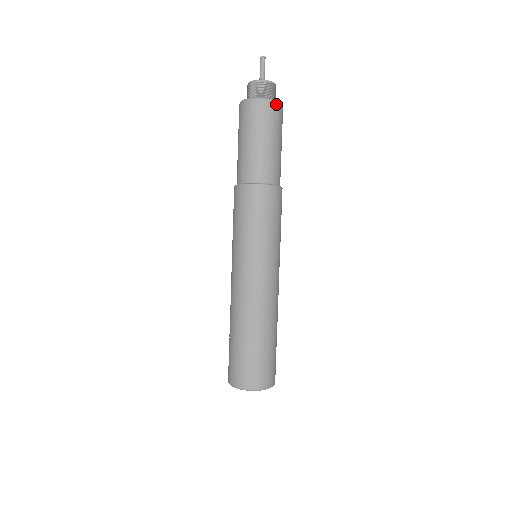
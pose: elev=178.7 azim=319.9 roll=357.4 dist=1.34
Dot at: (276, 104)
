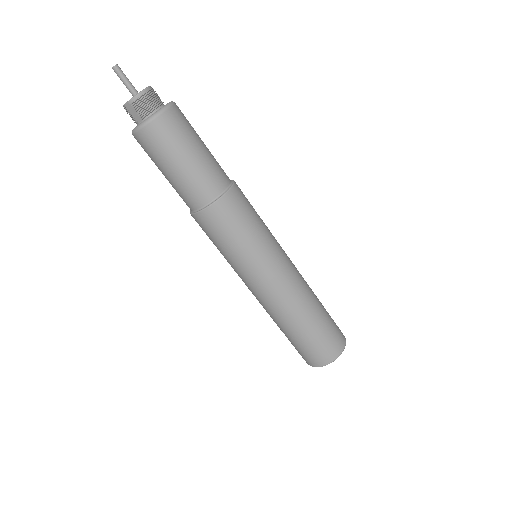
Dot at: (168, 112)
